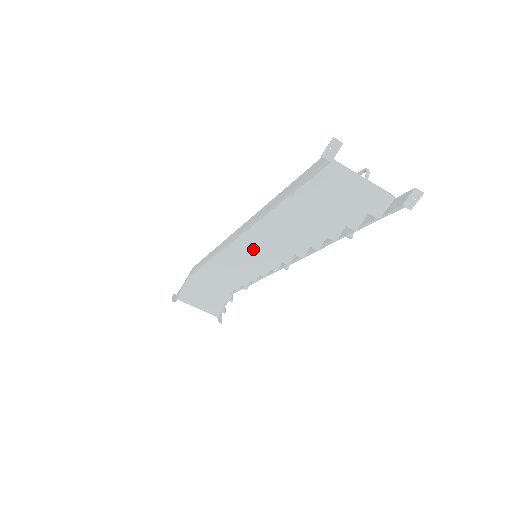
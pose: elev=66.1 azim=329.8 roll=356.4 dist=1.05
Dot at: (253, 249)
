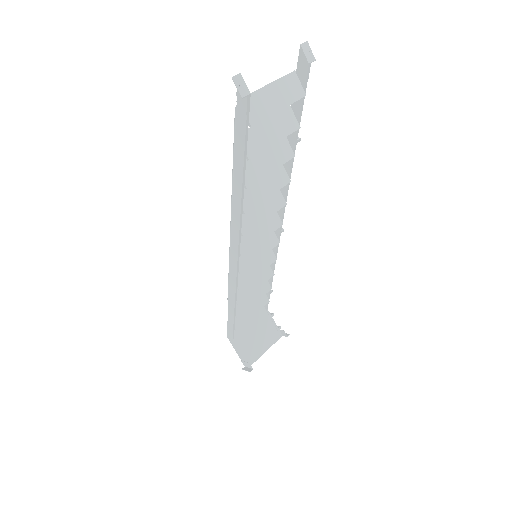
Dot at: (252, 252)
